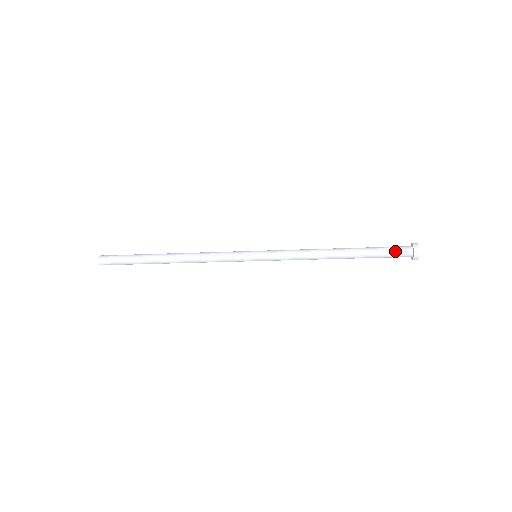
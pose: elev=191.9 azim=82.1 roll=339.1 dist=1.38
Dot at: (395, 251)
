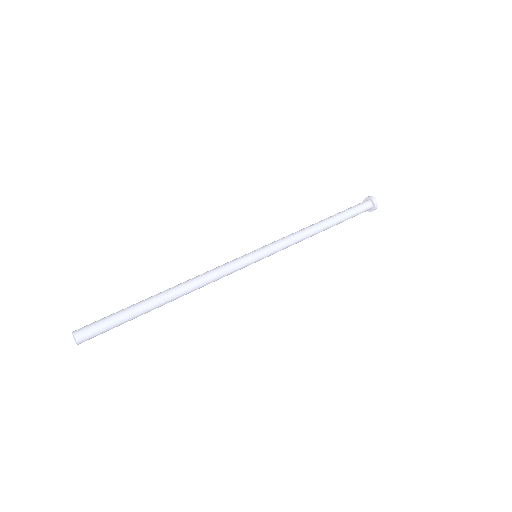
Dot at: (362, 211)
